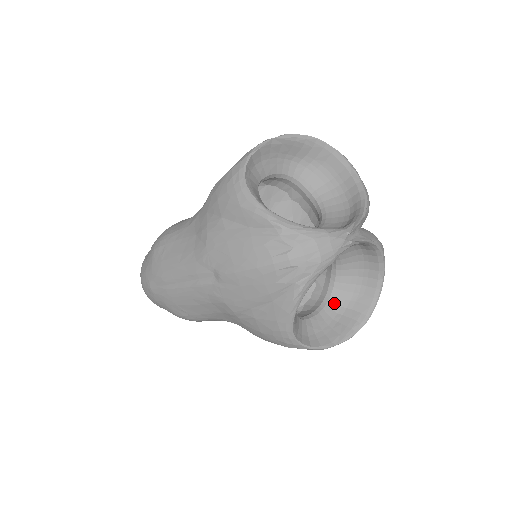
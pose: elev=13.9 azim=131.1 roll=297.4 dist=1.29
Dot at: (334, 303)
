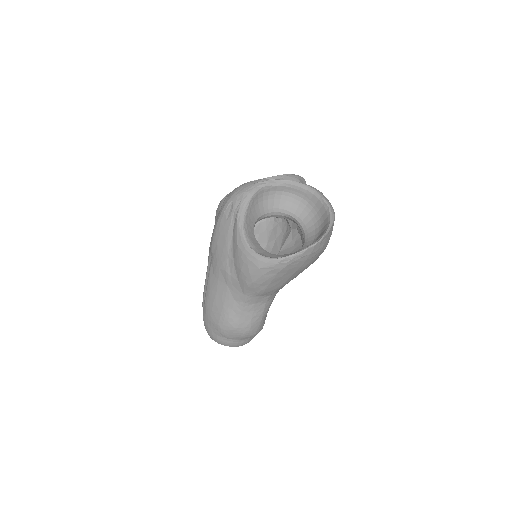
Dot at: (306, 246)
